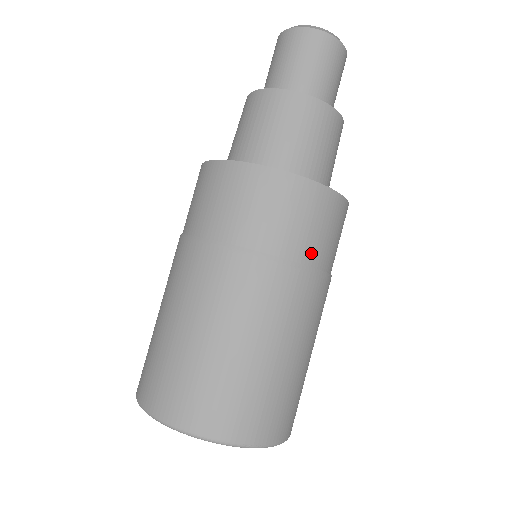
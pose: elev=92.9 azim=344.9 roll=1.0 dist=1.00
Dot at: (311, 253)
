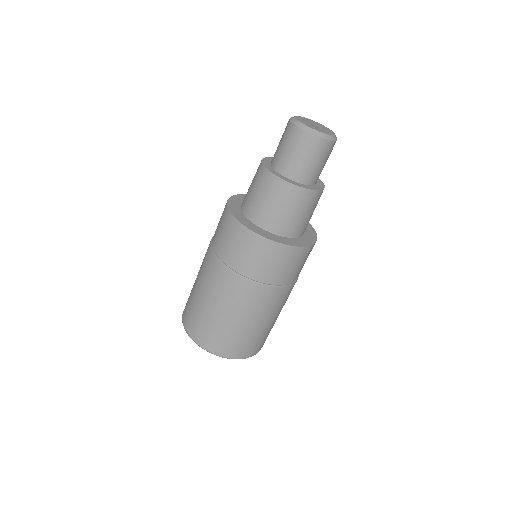
Dot at: (292, 278)
